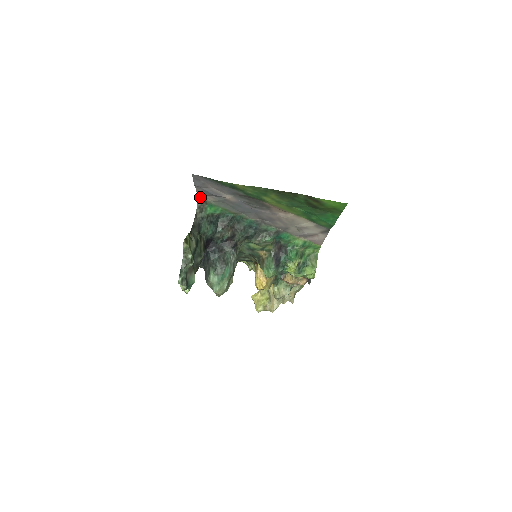
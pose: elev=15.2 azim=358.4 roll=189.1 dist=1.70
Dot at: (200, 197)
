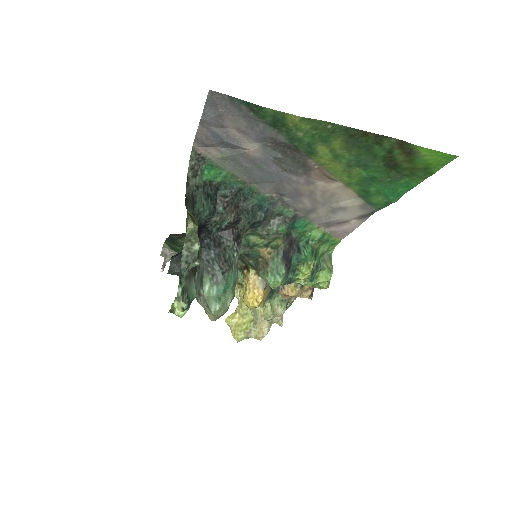
Dot at: (196, 149)
